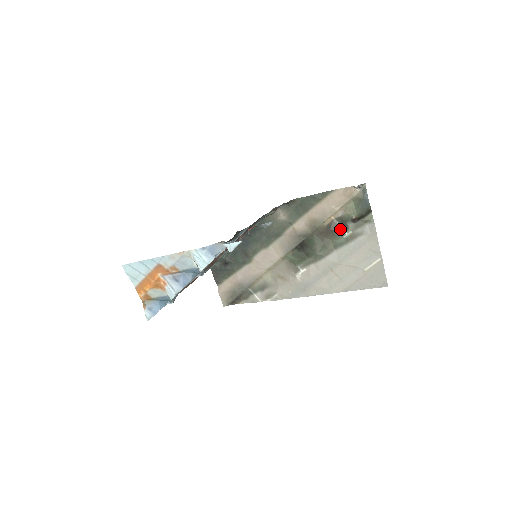
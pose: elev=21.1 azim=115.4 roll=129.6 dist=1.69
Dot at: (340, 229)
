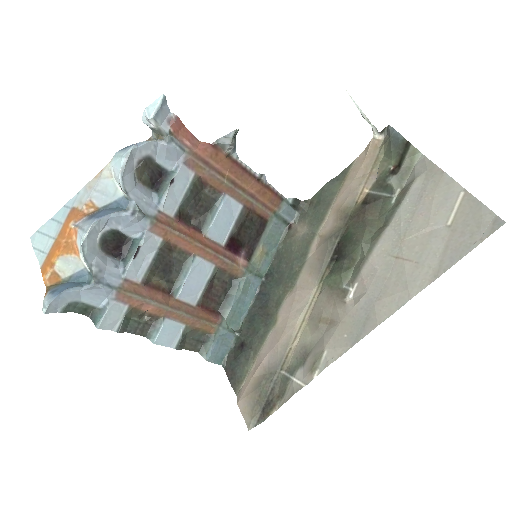
Dot at: (382, 197)
